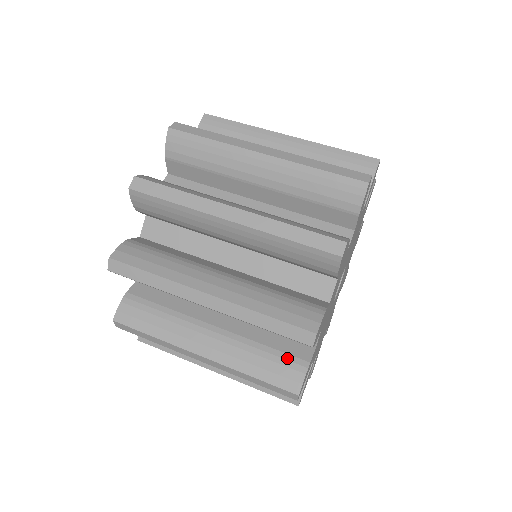
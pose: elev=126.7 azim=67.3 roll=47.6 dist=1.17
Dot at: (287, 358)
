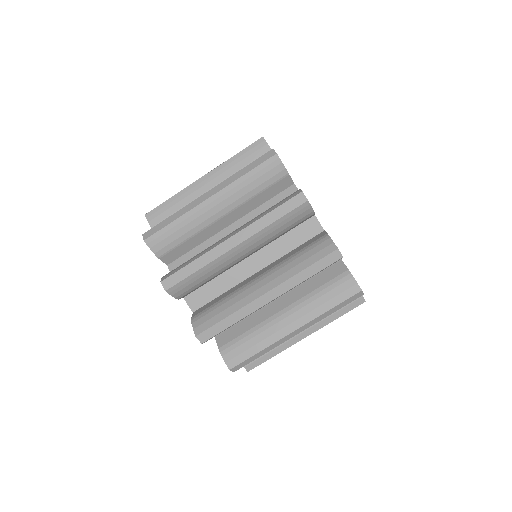
Dot at: occluded
